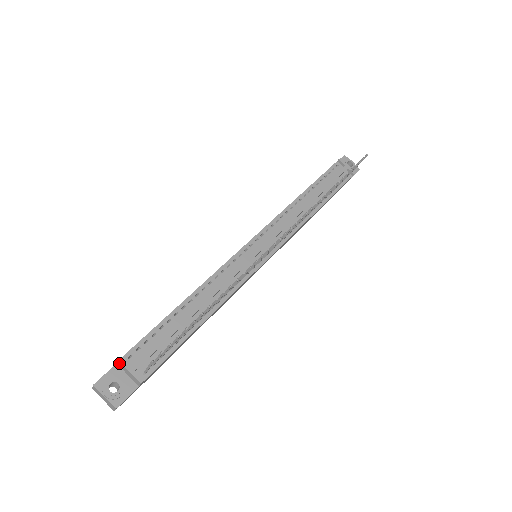
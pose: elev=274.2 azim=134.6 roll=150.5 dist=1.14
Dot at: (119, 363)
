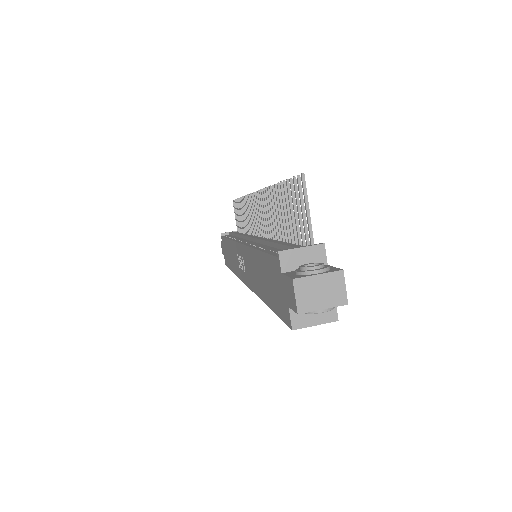
Dot at: (283, 258)
